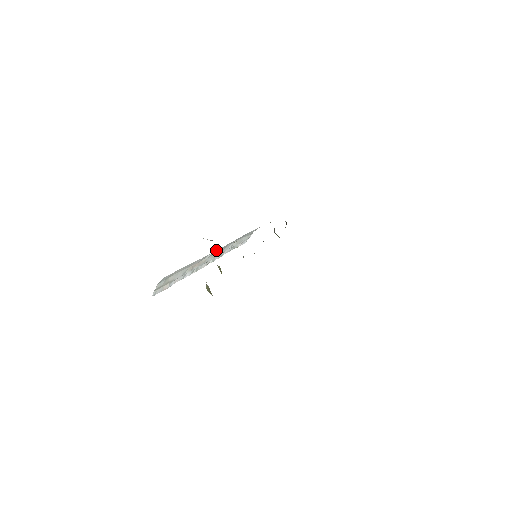
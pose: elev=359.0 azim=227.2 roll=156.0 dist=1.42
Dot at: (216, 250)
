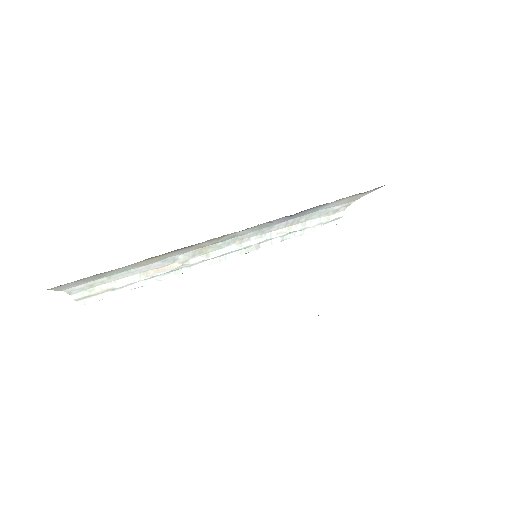
Dot at: (195, 250)
